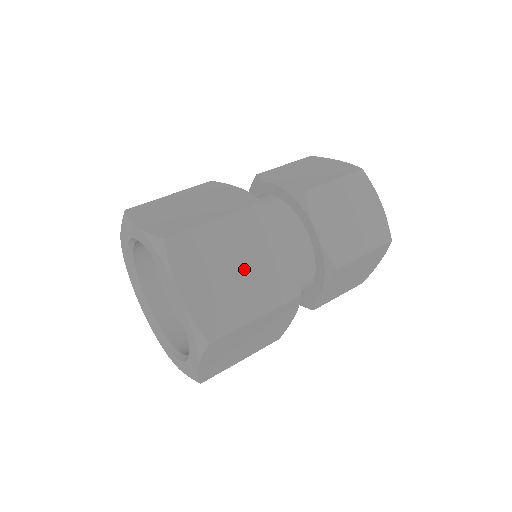
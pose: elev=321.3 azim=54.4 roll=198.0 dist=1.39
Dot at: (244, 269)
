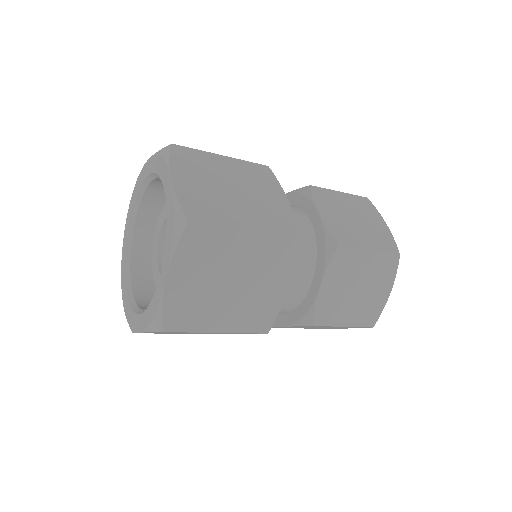
Dot at: (240, 193)
